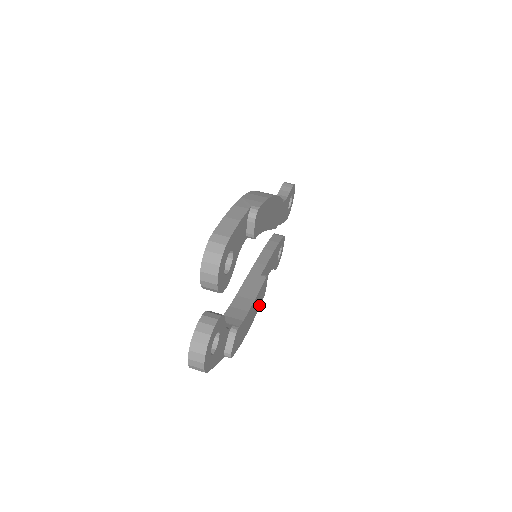
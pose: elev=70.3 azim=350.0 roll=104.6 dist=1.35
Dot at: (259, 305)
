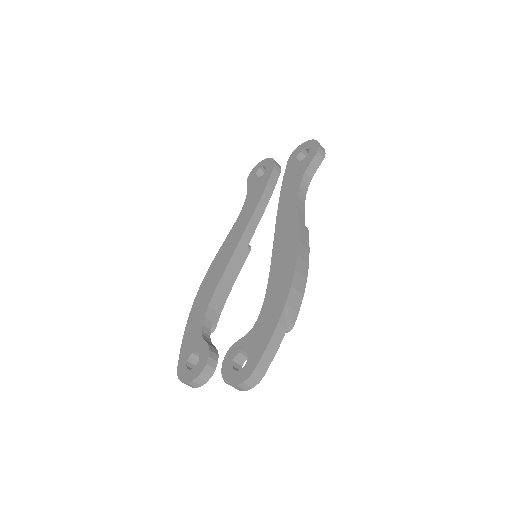
Dot at: occluded
